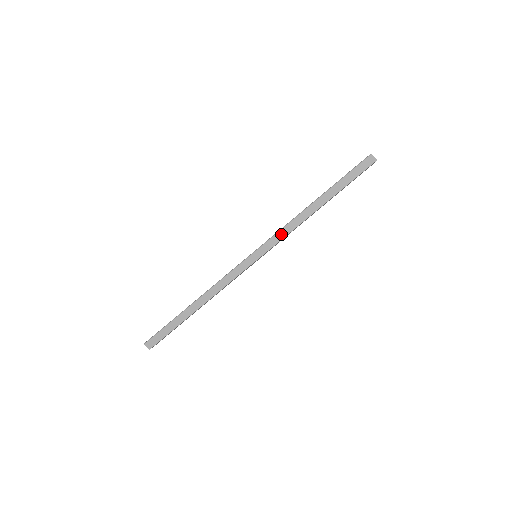
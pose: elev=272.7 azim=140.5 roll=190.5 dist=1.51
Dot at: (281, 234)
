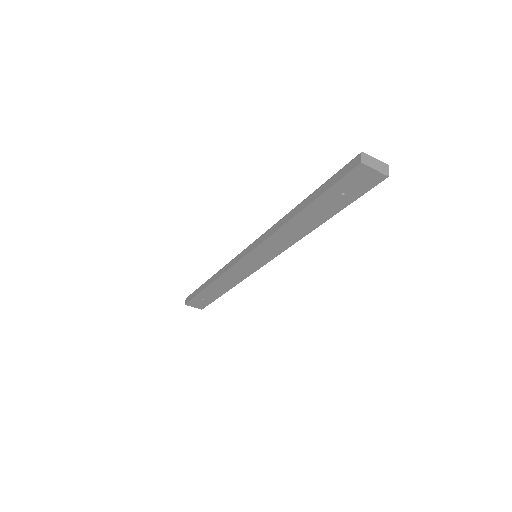
Dot at: (265, 235)
